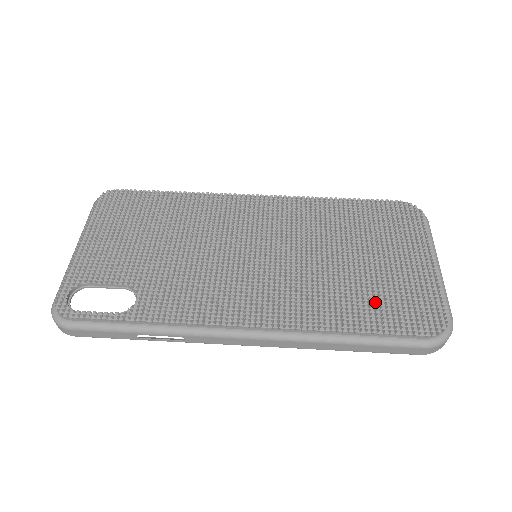
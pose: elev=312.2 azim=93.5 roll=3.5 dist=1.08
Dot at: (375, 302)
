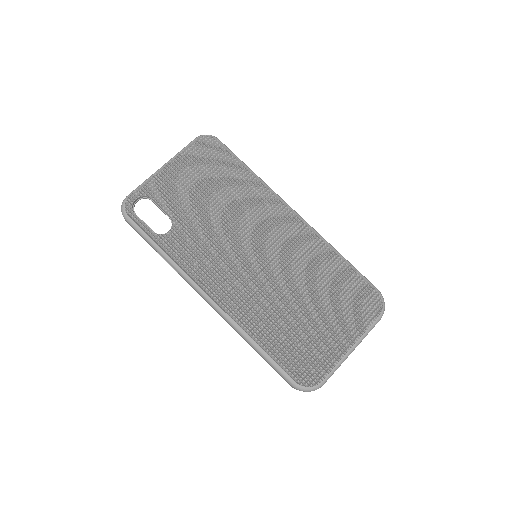
Dot at: (290, 341)
